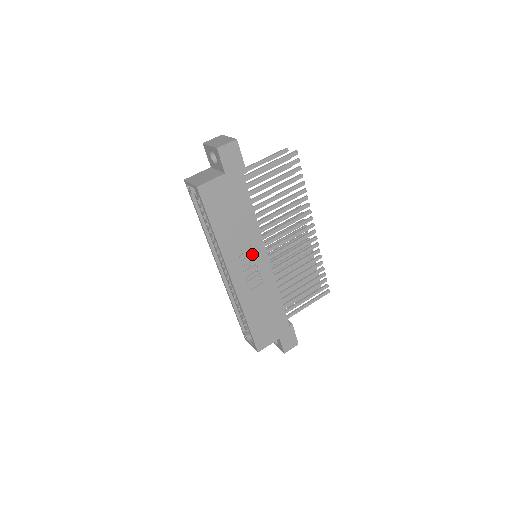
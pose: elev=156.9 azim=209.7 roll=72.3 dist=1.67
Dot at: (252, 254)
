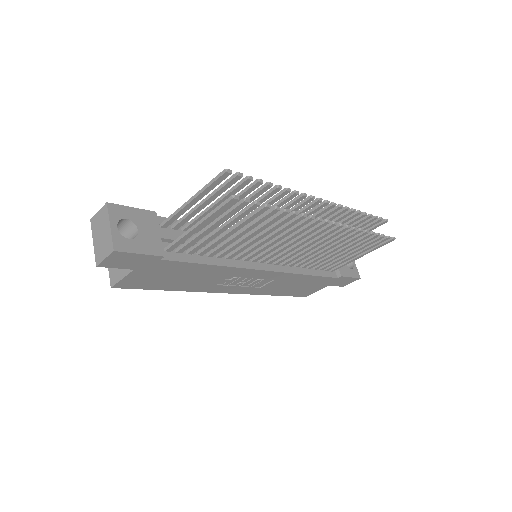
Dot at: (239, 278)
